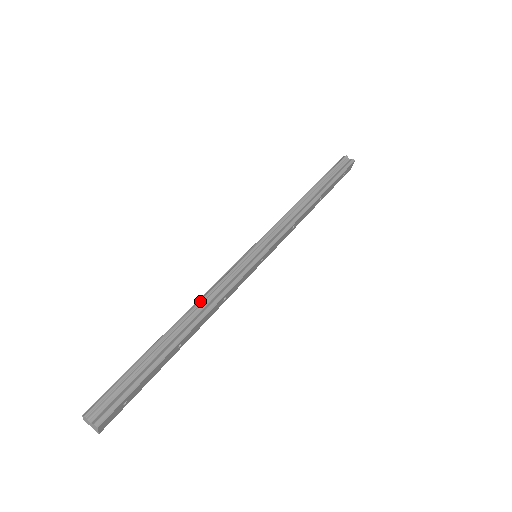
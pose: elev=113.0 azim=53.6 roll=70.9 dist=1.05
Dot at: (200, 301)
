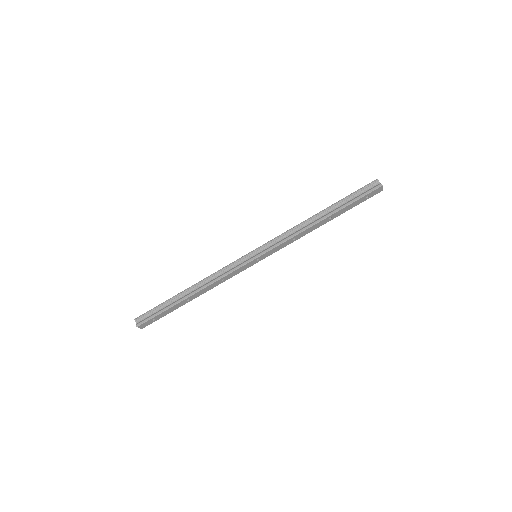
Dot at: (206, 278)
